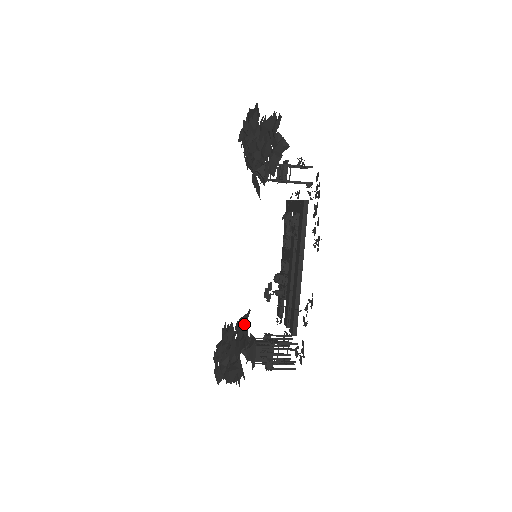
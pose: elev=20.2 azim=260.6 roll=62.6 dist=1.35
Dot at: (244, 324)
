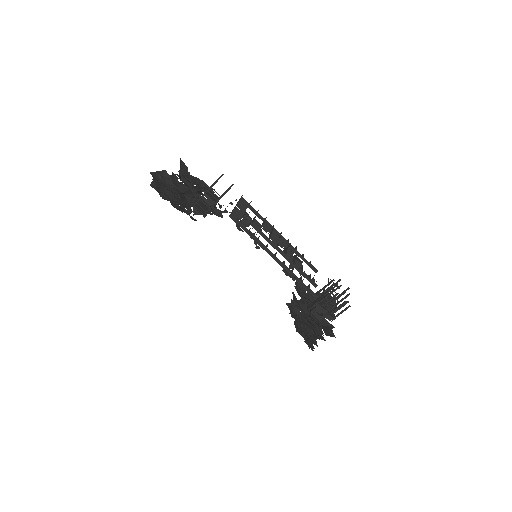
Dot at: (300, 295)
